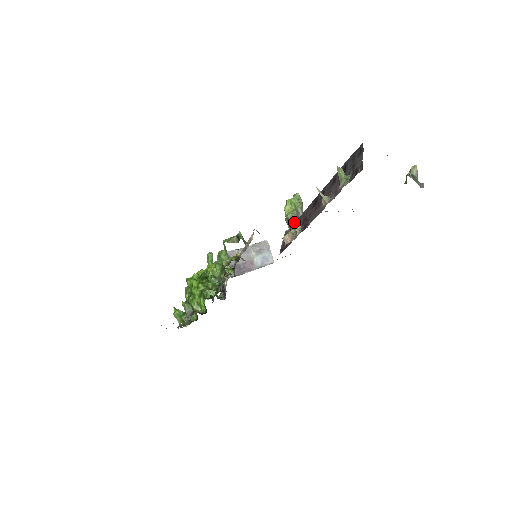
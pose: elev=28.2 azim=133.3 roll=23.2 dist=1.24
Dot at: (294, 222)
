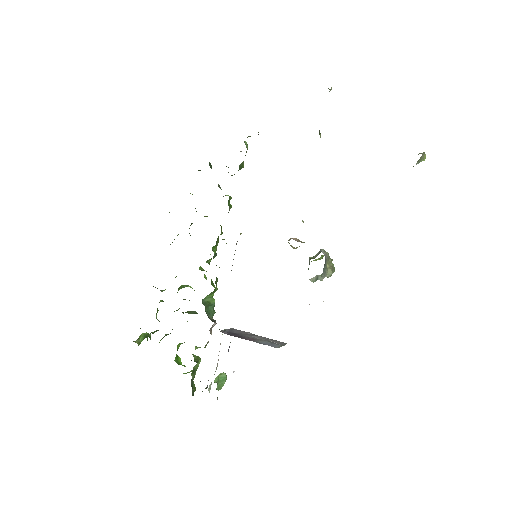
Dot at: (312, 257)
